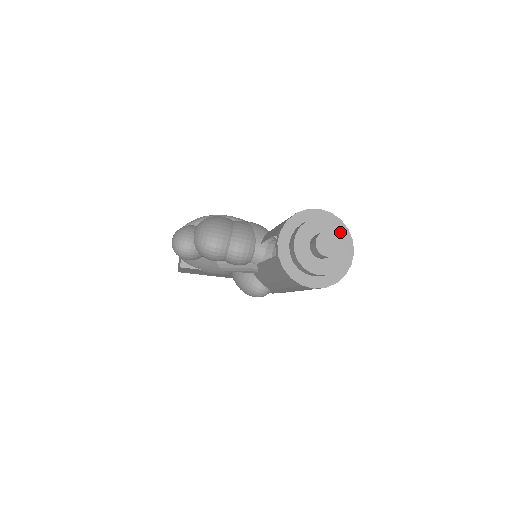
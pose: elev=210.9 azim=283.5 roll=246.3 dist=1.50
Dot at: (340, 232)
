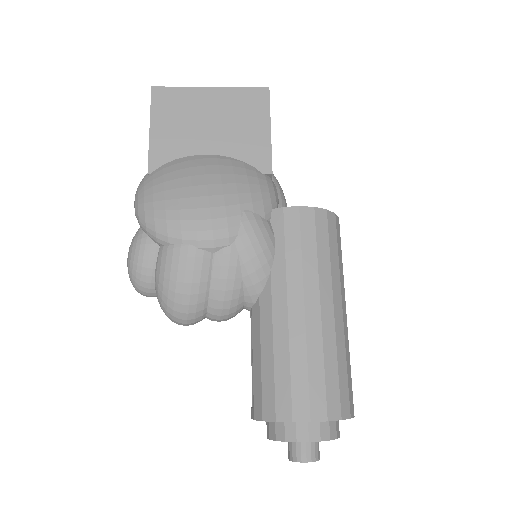
Dot at: (330, 439)
